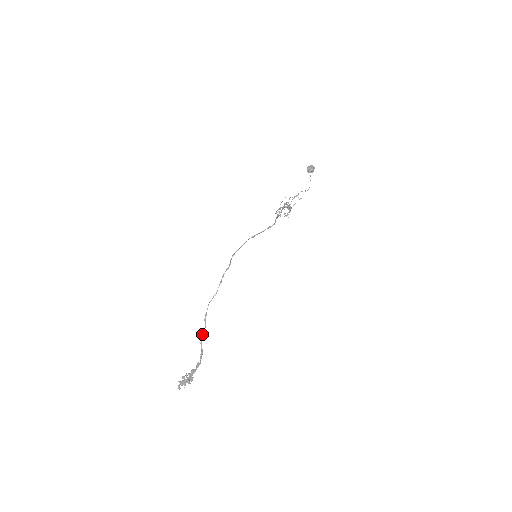
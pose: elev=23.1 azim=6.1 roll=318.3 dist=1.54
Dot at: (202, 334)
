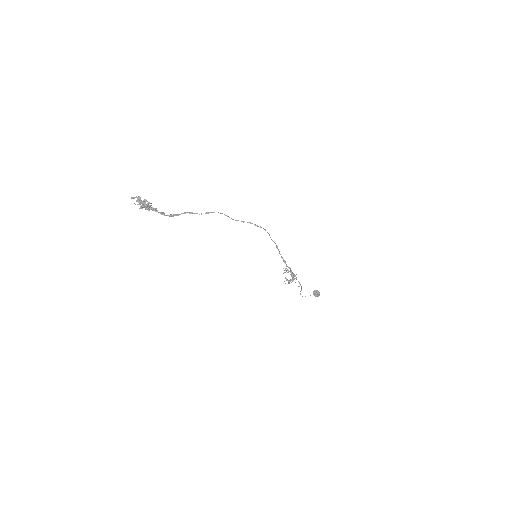
Dot at: occluded
